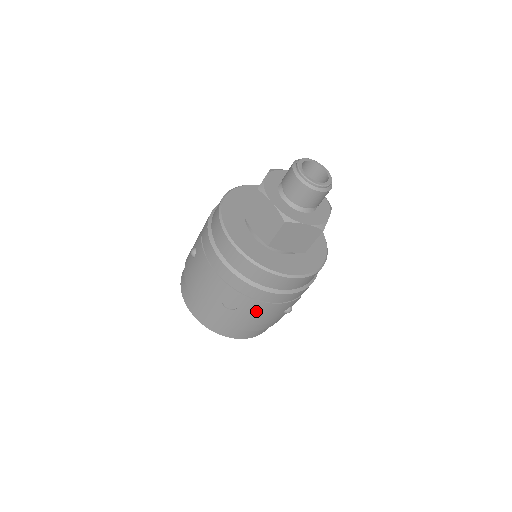
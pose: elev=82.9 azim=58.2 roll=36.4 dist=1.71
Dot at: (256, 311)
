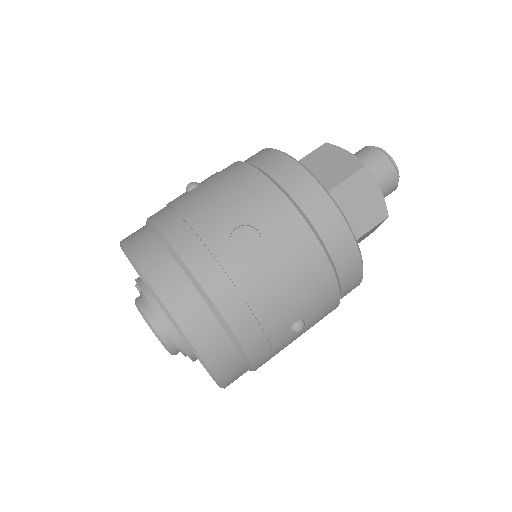
Dot at: (277, 274)
